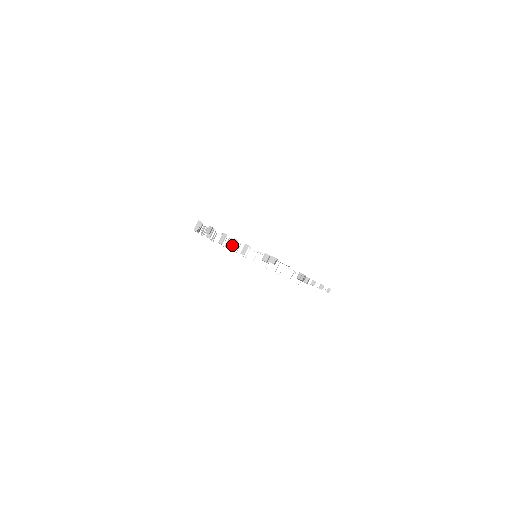
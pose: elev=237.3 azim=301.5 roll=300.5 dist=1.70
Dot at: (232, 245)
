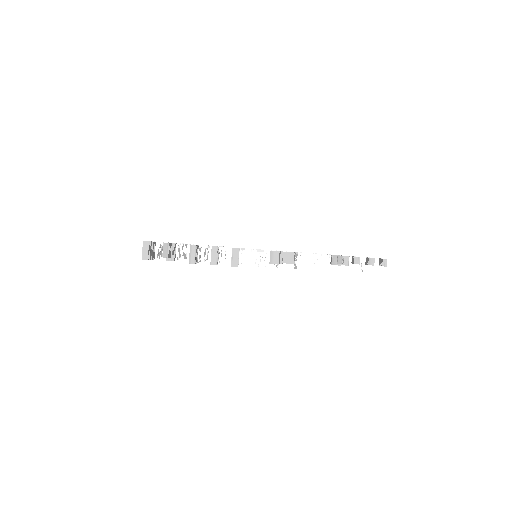
Dot at: (212, 259)
